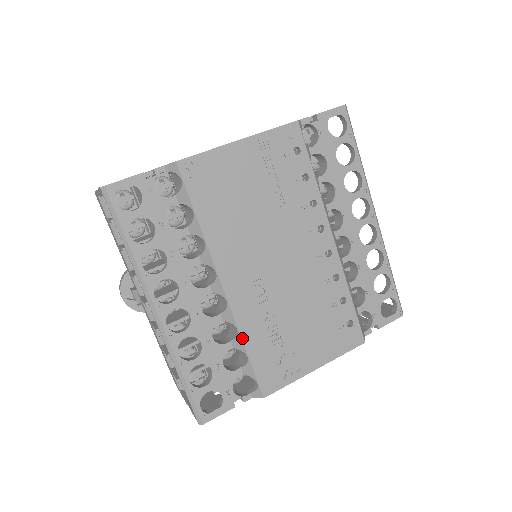
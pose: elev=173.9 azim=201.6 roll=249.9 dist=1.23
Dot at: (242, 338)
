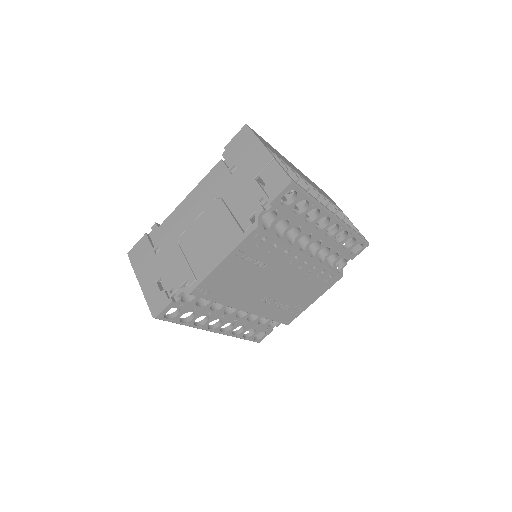
Dot at: (266, 318)
